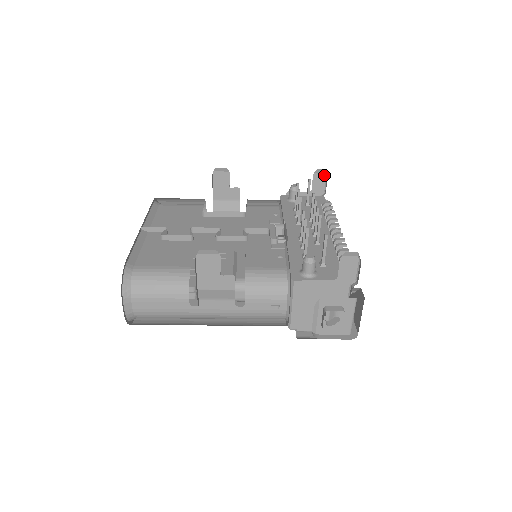
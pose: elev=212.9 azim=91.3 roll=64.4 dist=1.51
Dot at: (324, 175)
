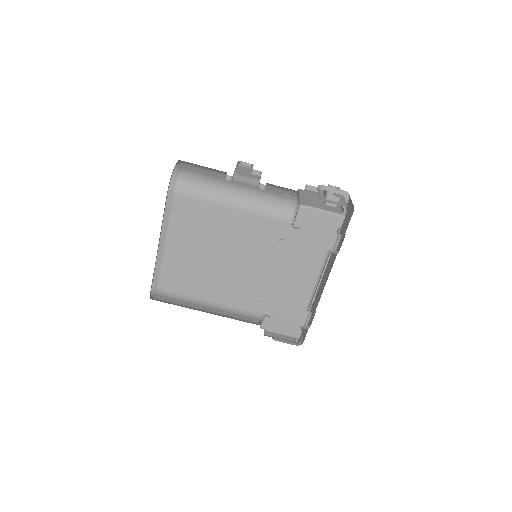
Dot at: occluded
